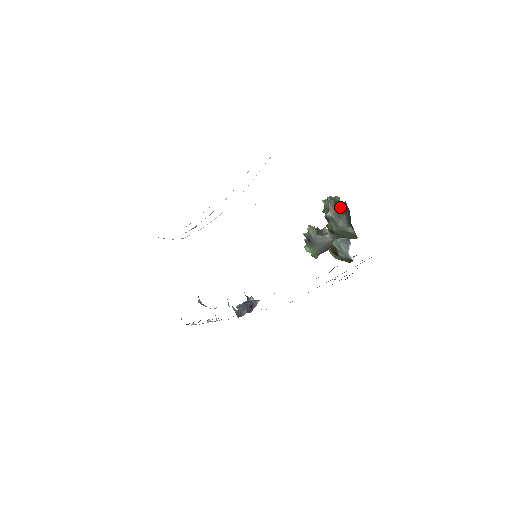
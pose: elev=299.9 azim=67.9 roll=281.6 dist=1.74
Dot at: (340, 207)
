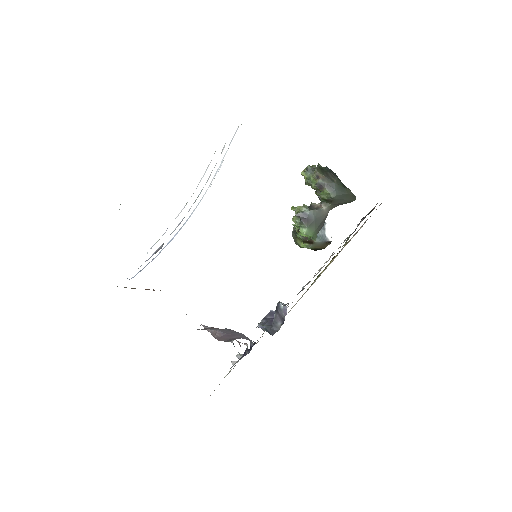
Dot at: (327, 172)
